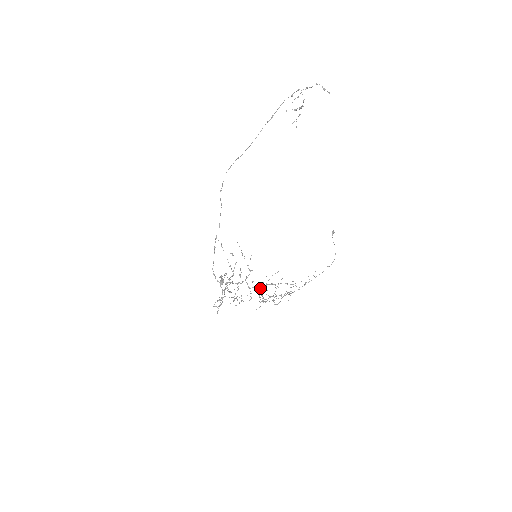
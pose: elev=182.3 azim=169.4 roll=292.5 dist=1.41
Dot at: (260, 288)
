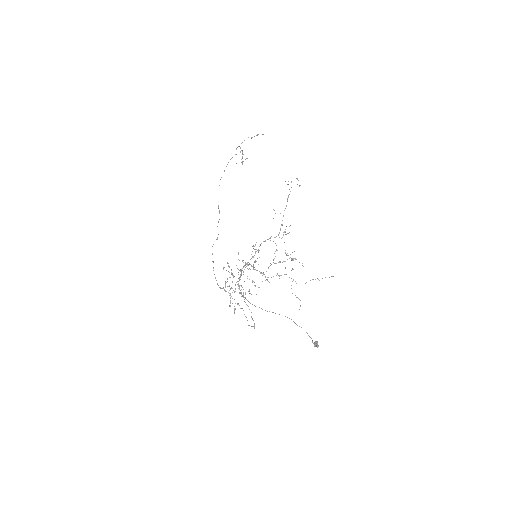
Dot at: occluded
